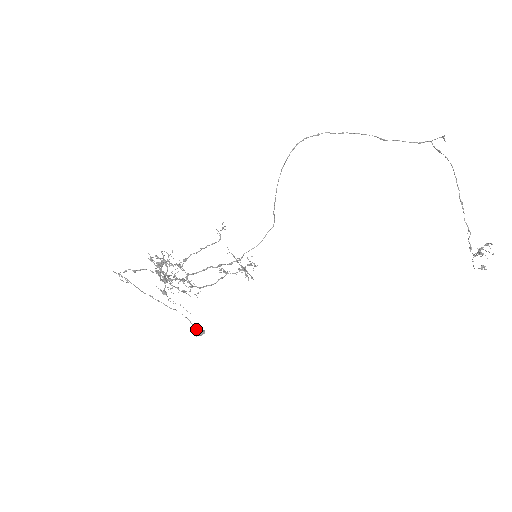
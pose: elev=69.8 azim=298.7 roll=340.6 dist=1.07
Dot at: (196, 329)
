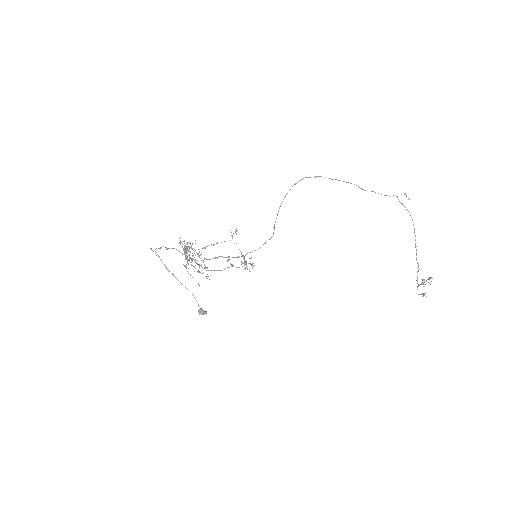
Dot at: (200, 309)
